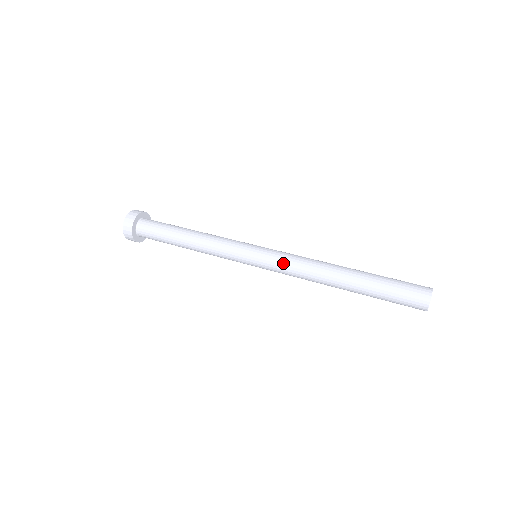
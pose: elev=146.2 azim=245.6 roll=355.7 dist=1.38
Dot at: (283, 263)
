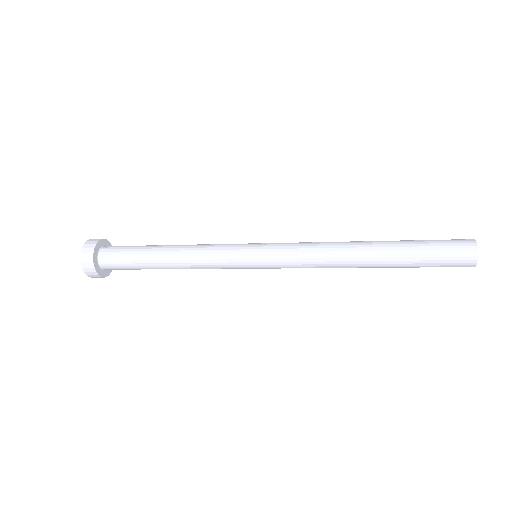
Dot at: (293, 250)
